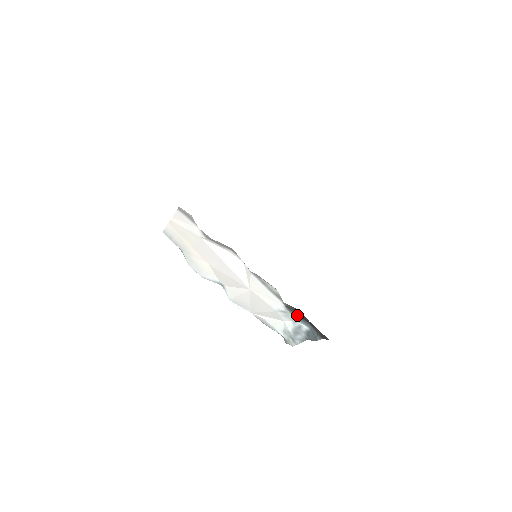
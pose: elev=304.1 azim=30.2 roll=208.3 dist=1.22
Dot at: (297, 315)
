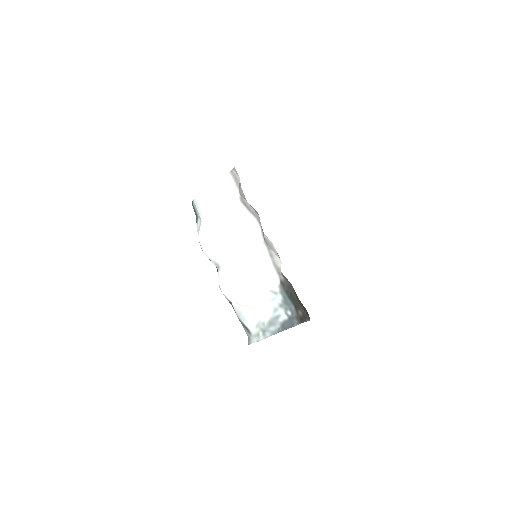
Dot at: (287, 294)
